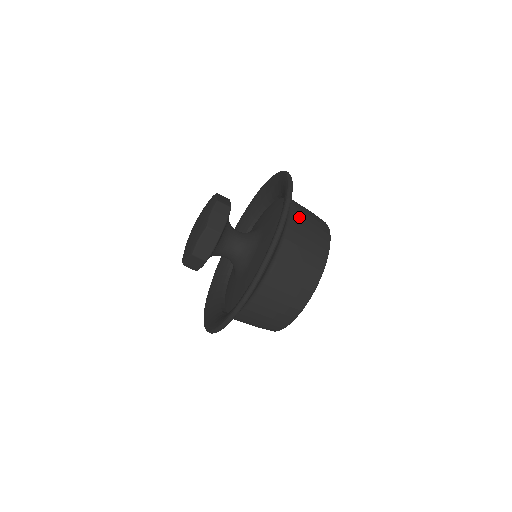
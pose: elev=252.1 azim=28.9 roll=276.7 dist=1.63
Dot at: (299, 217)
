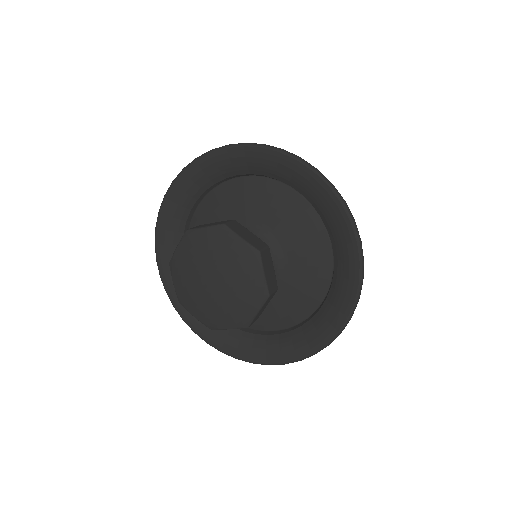
Dot at: occluded
